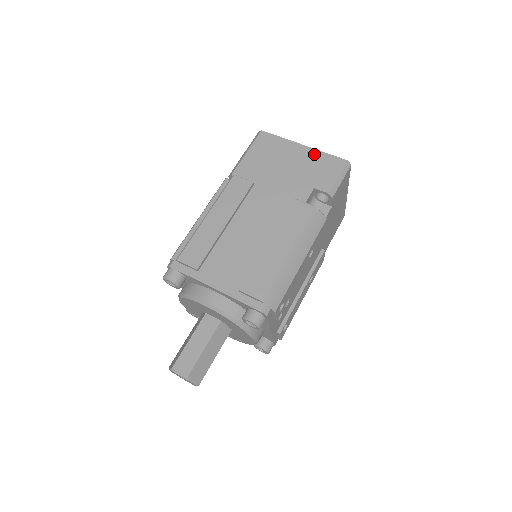
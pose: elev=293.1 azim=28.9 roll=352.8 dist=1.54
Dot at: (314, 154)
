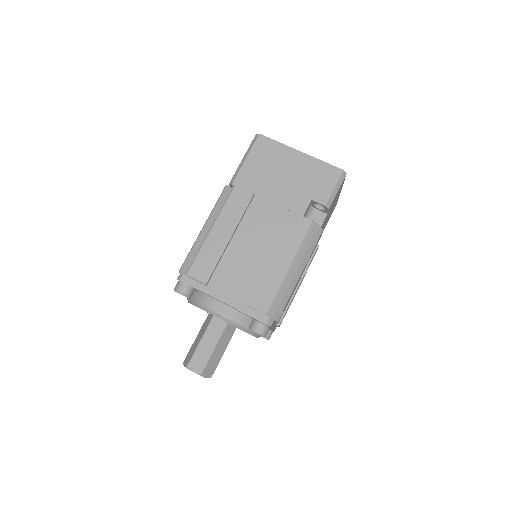
Dot at: (311, 162)
